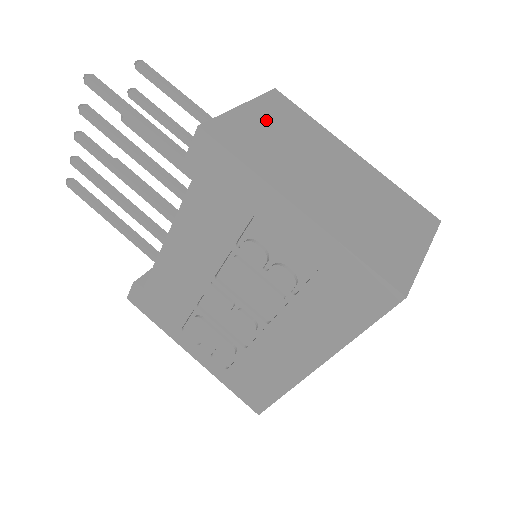
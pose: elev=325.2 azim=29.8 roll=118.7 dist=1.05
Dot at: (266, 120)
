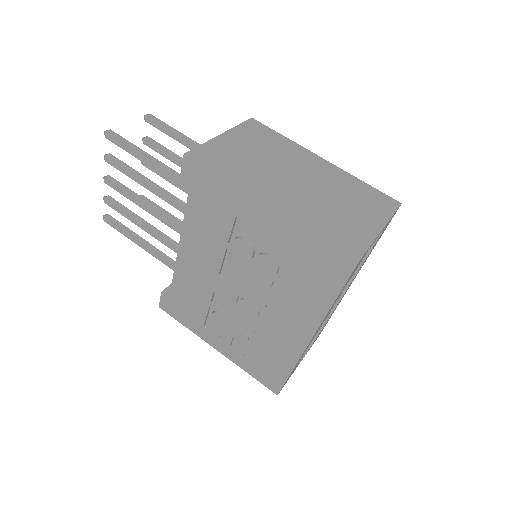
Dot at: (242, 143)
